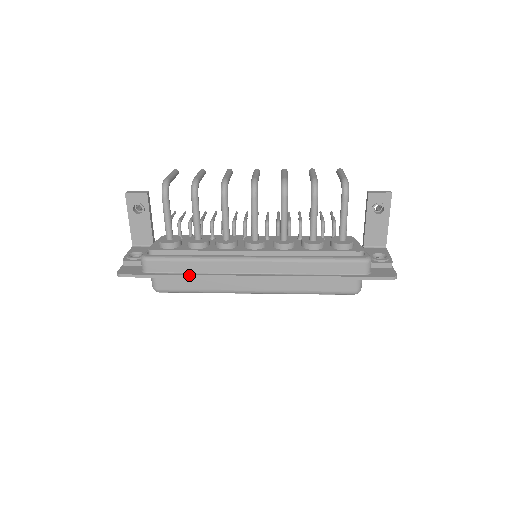
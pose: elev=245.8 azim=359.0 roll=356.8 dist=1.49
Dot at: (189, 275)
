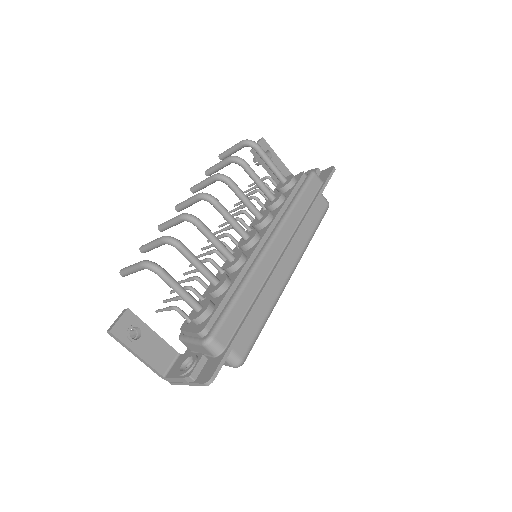
Dot at: (253, 307)
